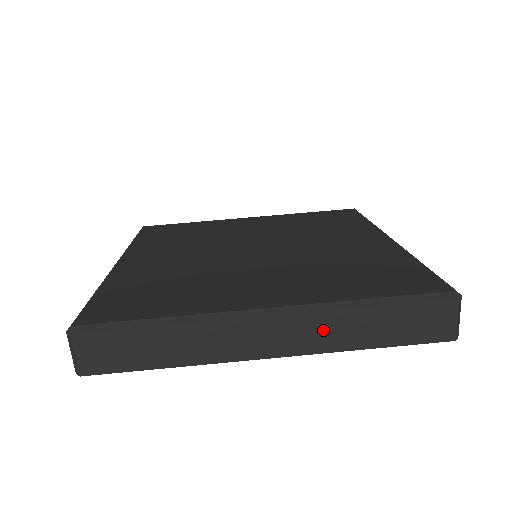
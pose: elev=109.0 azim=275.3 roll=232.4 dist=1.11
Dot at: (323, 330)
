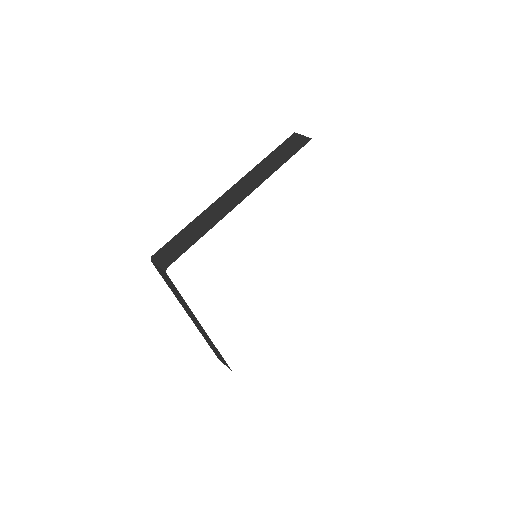
Dot at: (256, 176)
